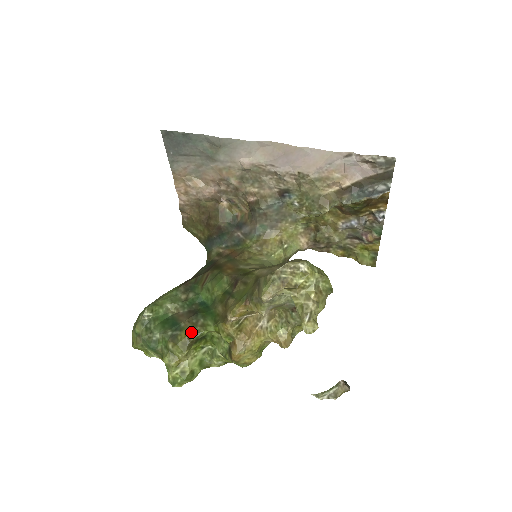
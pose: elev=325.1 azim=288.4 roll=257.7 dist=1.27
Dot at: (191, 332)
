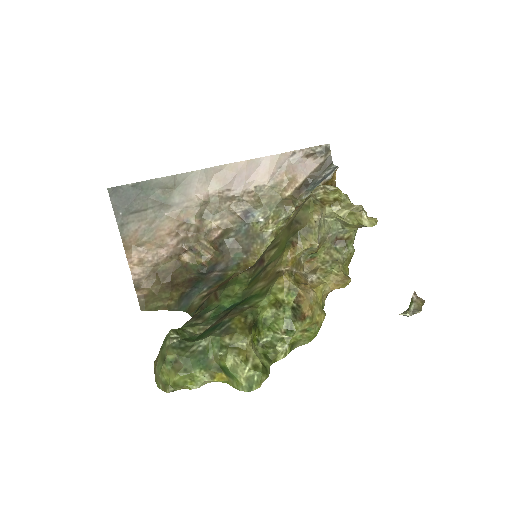
Dot at: (244, 315)
